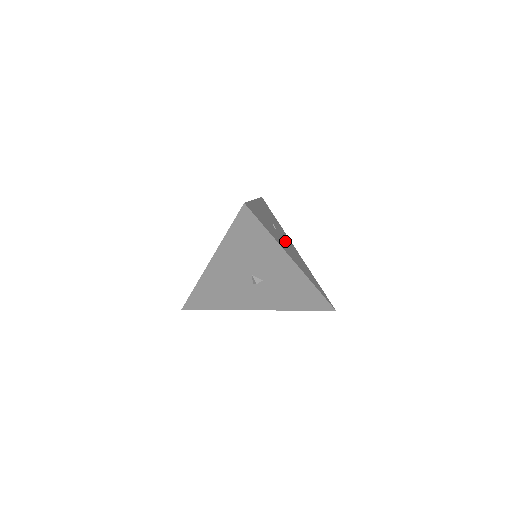
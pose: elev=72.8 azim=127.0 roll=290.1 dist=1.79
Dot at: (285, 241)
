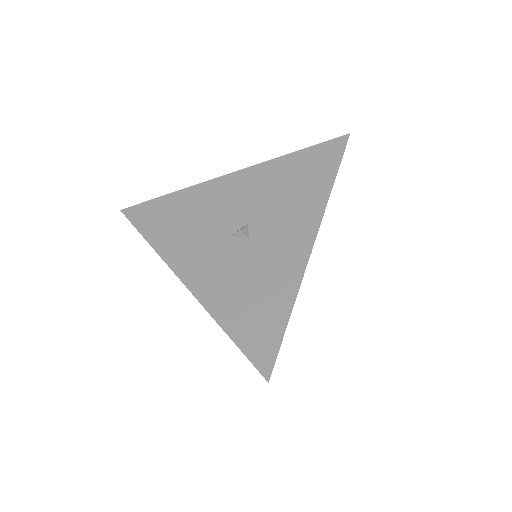
Dot at: occluded
